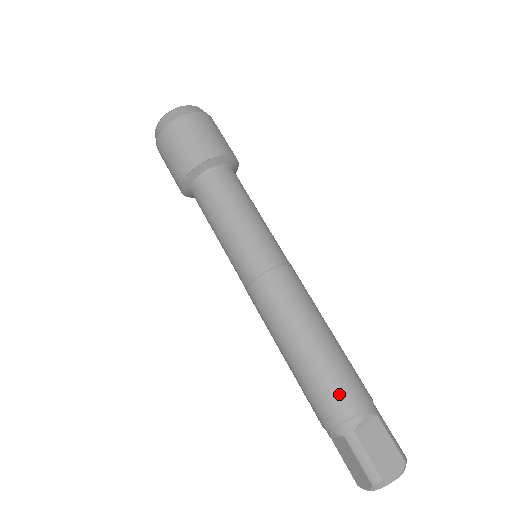
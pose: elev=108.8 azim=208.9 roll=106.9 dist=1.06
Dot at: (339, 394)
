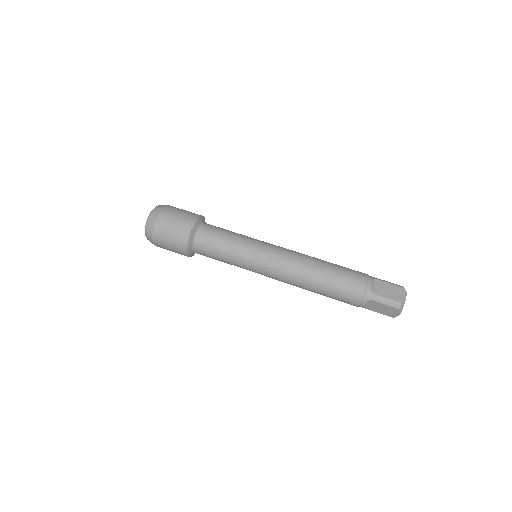
Dot at: (352, 283)
